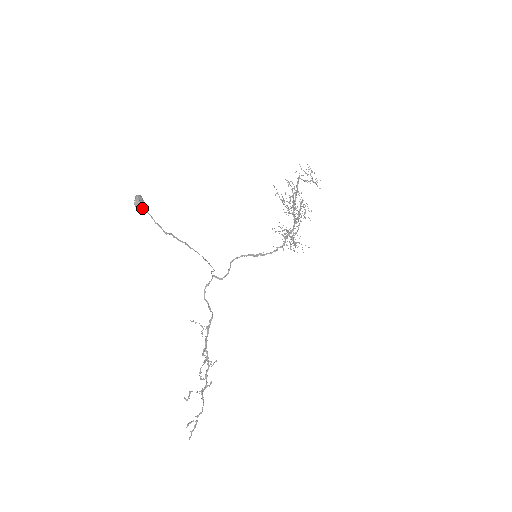
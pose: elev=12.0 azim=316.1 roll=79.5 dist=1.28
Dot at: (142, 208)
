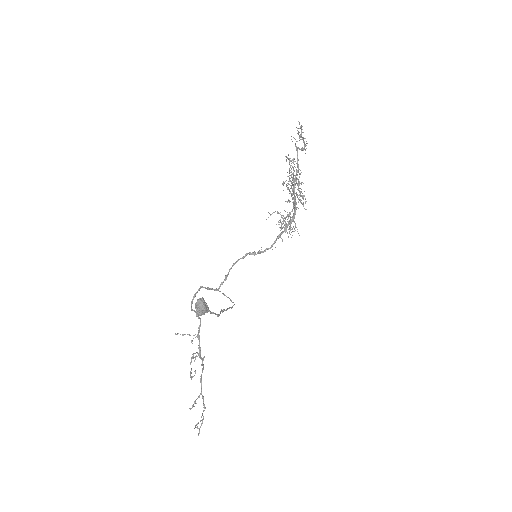
Dot at: occluded
